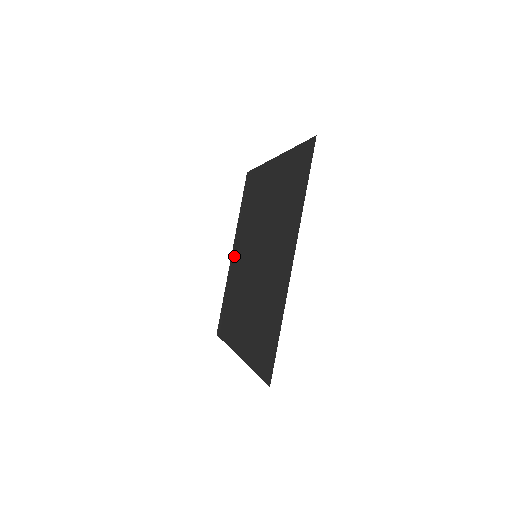
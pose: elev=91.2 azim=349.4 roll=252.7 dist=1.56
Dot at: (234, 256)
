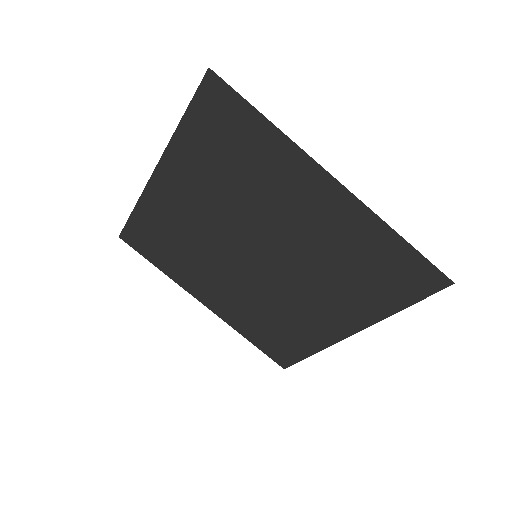
Dot at: (168, 187)
